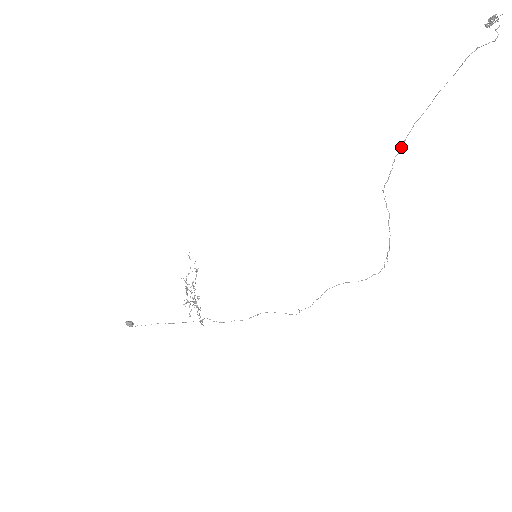
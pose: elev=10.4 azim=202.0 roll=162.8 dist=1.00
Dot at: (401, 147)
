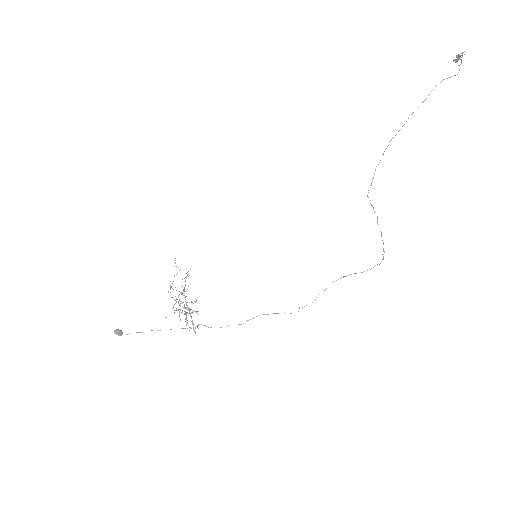
Dot at: occluded
